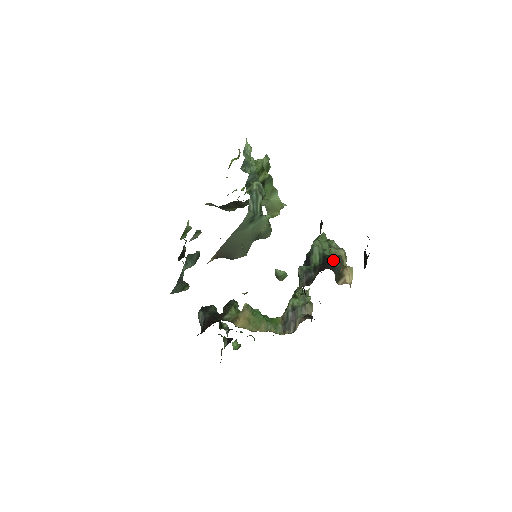
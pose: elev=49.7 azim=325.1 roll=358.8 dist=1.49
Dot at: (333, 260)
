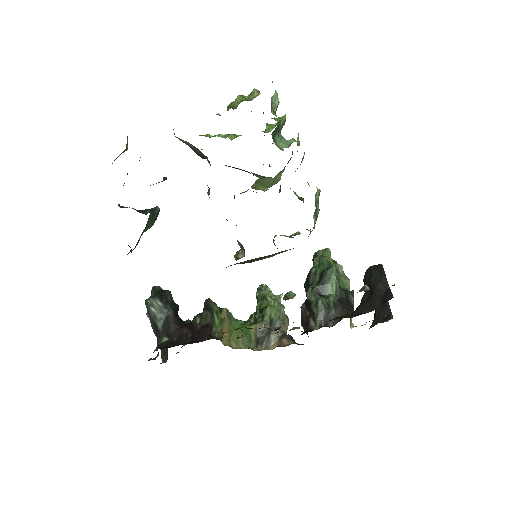
Dot at: (349, 298)
